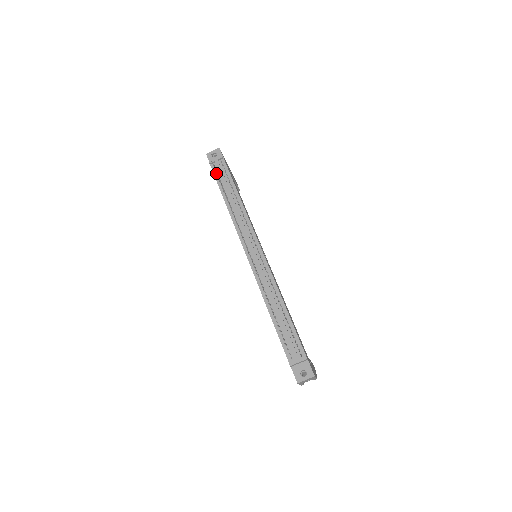
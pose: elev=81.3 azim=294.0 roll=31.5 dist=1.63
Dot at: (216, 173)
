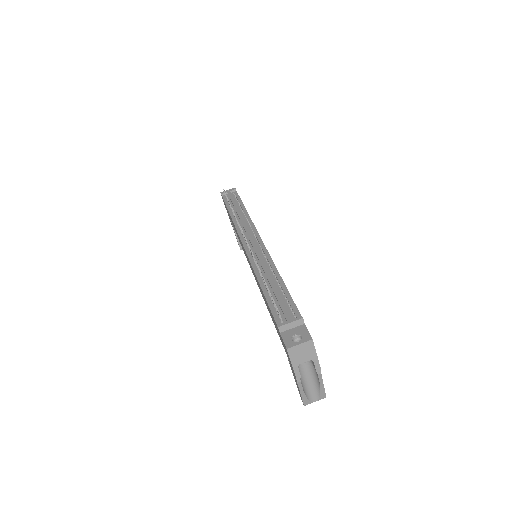
Dot at: (226, 199)
